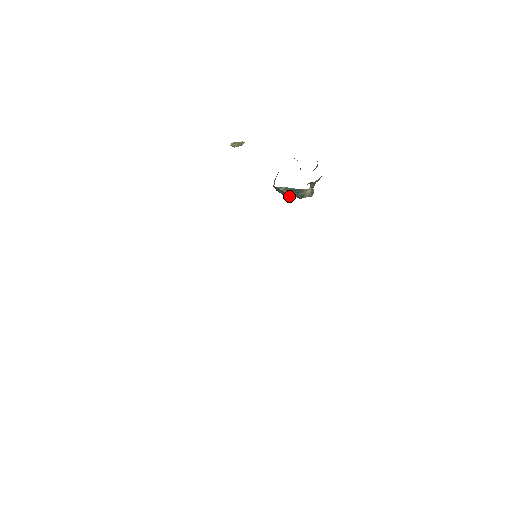
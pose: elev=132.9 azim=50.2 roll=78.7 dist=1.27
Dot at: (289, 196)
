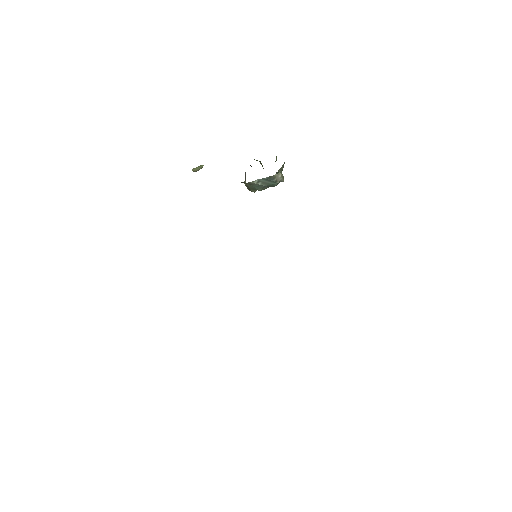
Dot at: occluded
